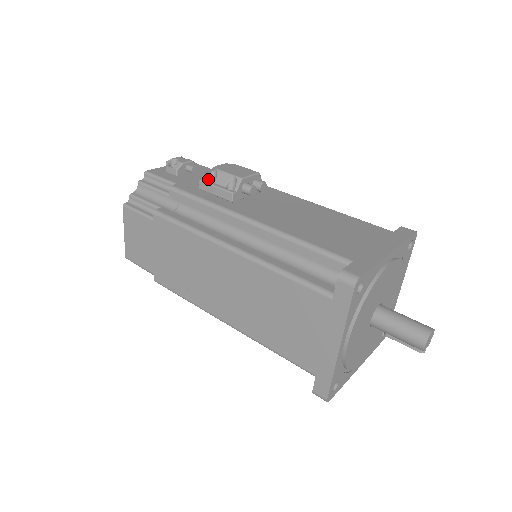
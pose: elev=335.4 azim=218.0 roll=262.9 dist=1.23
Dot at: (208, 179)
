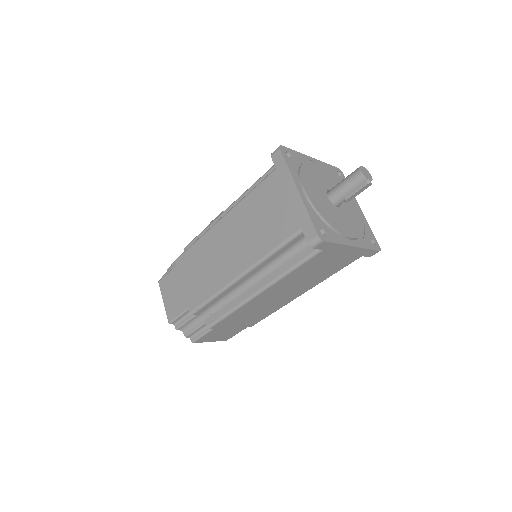
Dot at: occluded
